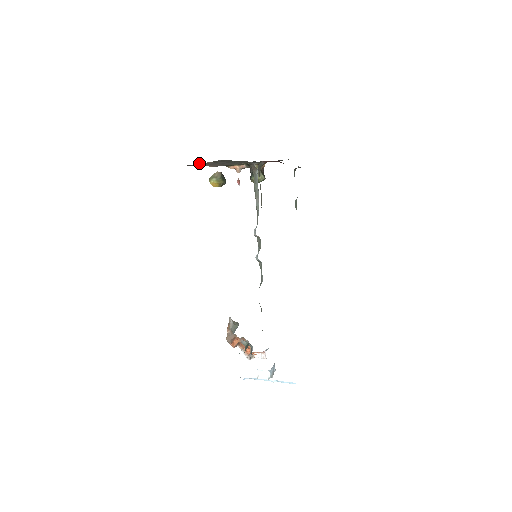
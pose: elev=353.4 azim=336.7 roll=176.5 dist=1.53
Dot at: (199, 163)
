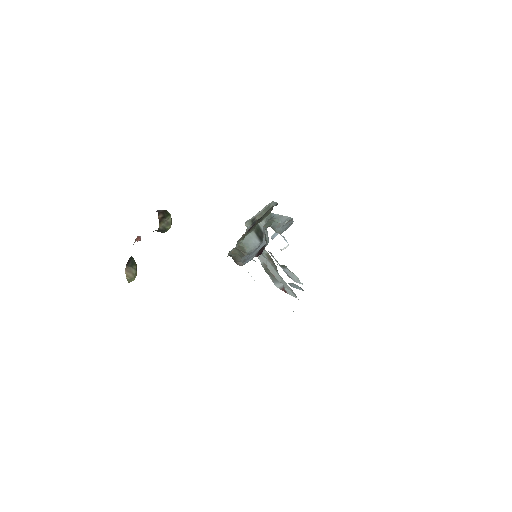
Dot at: occluded
